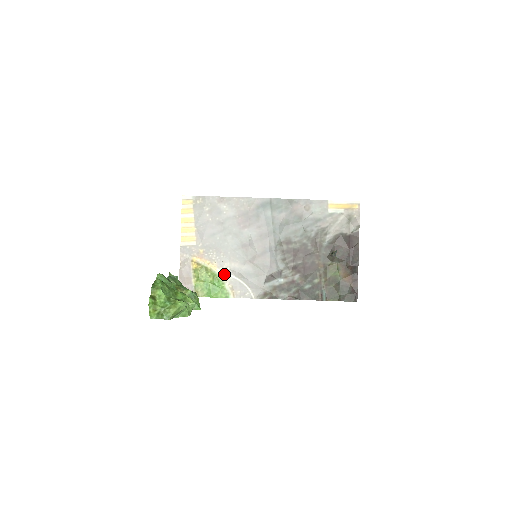
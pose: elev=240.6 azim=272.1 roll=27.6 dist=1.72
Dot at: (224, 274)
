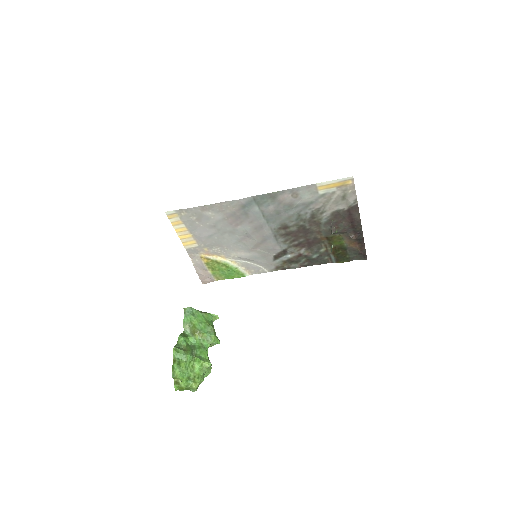
Dot at: (234, 261)
